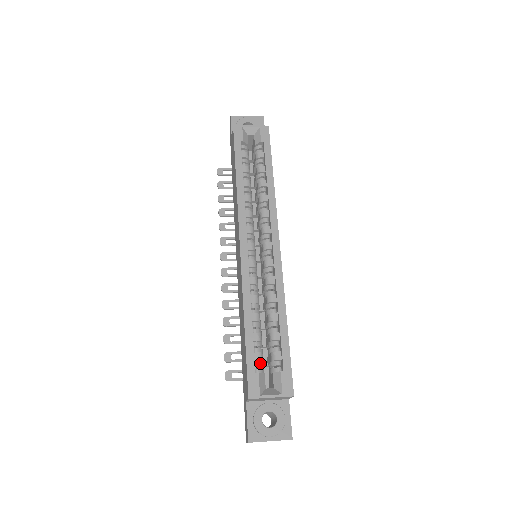
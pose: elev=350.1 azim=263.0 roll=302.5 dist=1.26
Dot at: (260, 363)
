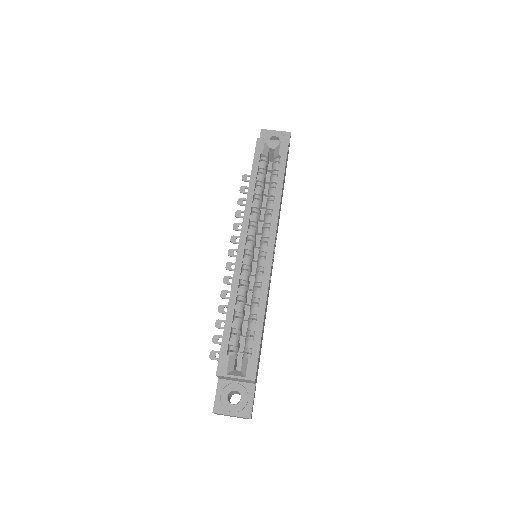
Dot at: (234, 348)
